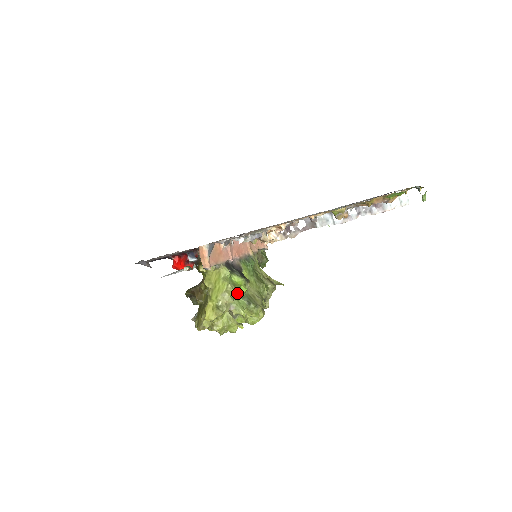
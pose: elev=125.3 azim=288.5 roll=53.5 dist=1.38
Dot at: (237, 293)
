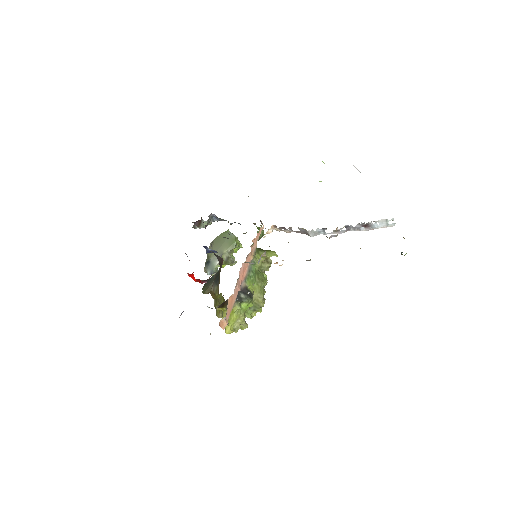
Dot at: occluded
